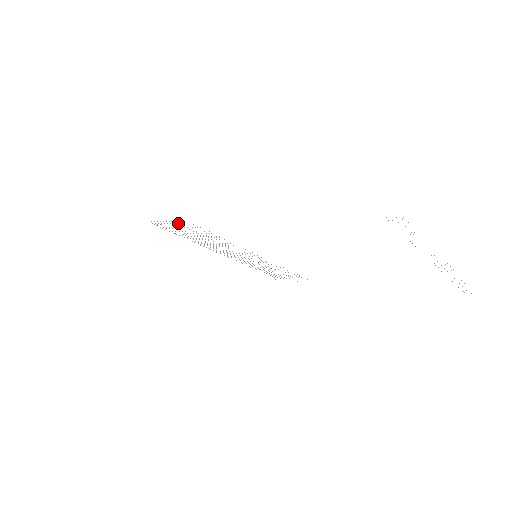
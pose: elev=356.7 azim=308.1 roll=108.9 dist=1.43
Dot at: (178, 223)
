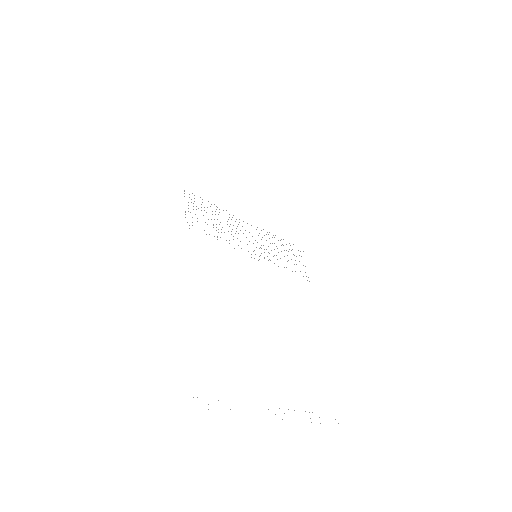
Dot at: occluded
